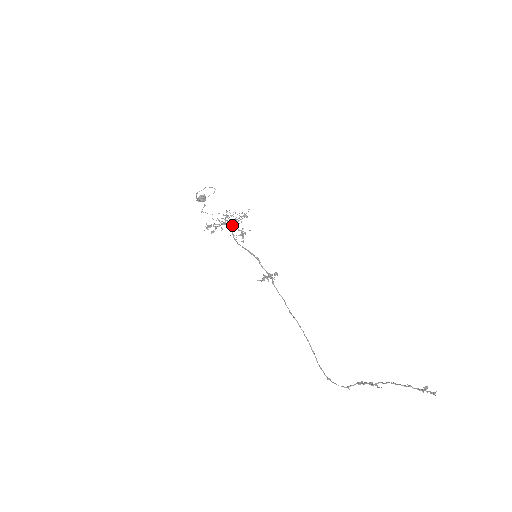
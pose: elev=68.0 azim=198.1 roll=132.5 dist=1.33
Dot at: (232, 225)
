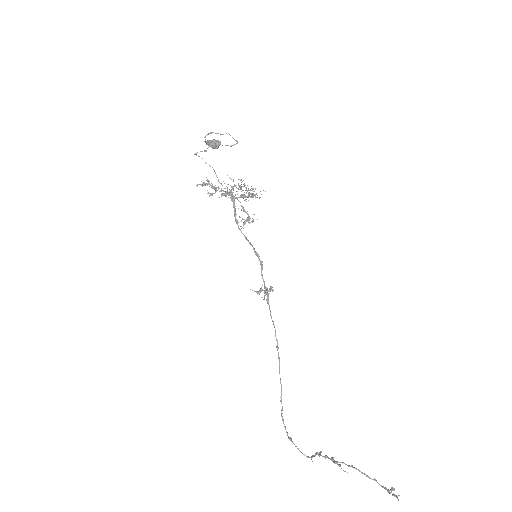
Dot at: occluded
